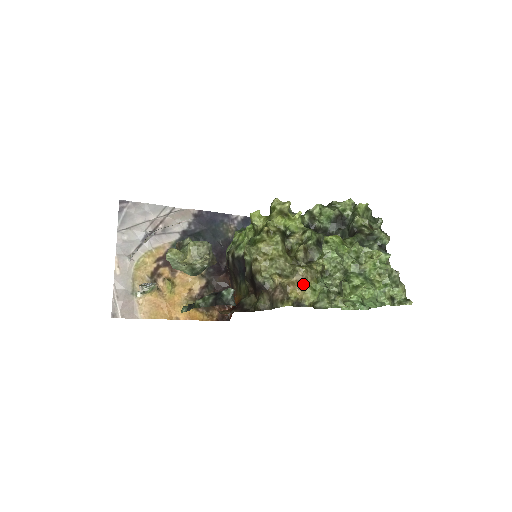
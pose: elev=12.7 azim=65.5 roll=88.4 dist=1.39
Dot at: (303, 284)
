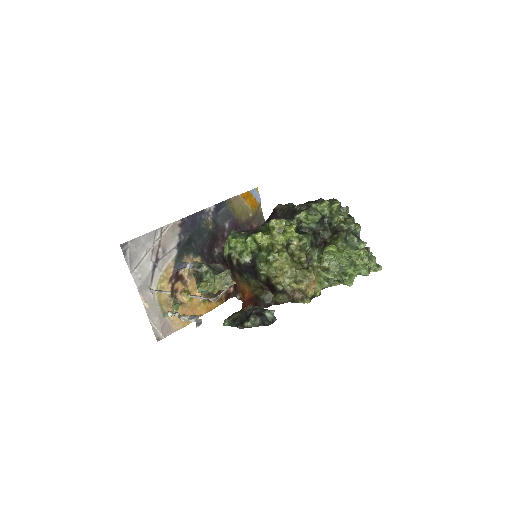
Dot at: (315, 285)
